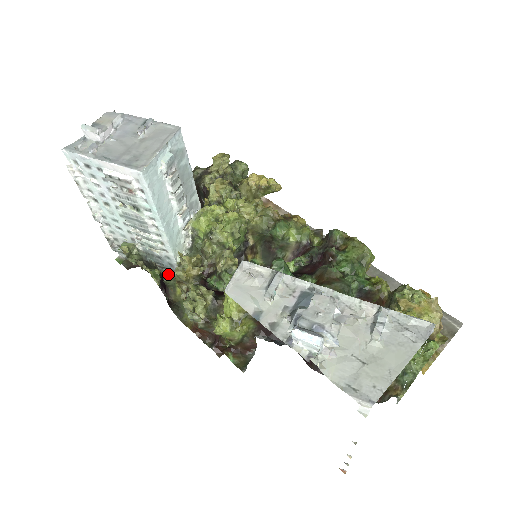
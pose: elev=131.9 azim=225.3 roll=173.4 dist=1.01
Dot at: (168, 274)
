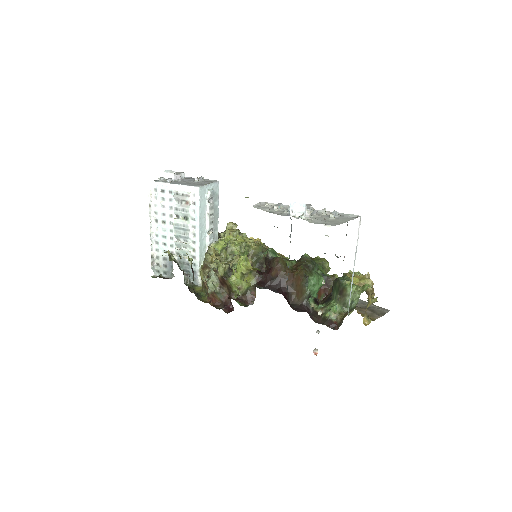
Dot at: (190, 282)
